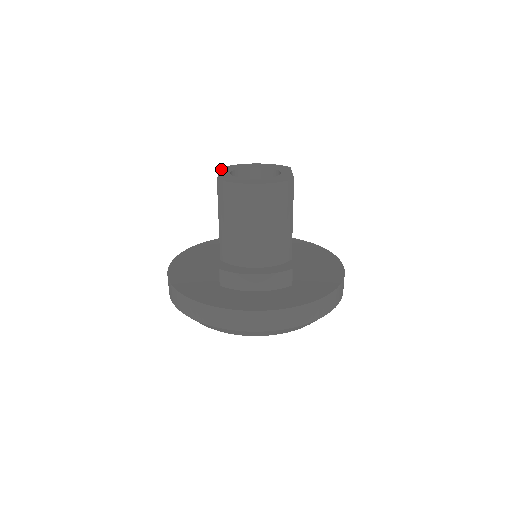
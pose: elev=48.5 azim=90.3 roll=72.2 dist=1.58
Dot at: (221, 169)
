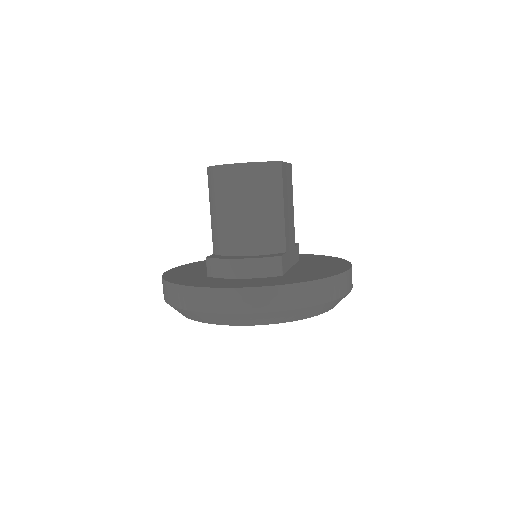
Dot at: occluded
